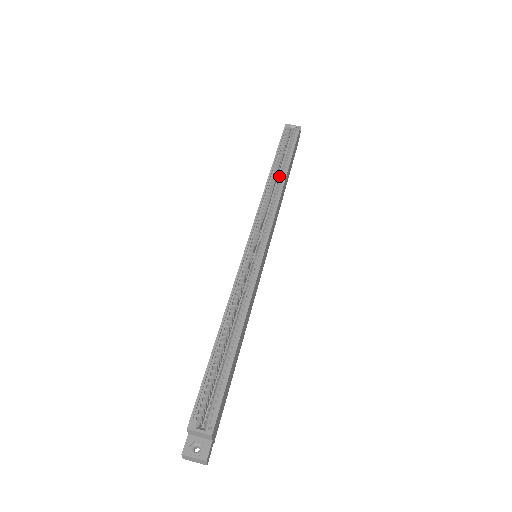
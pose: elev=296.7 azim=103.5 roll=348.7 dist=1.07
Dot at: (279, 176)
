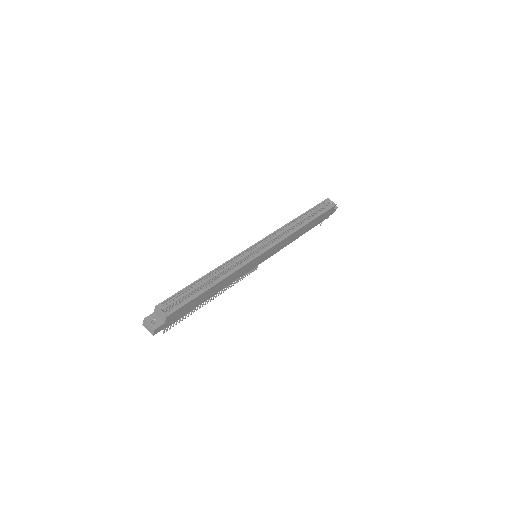
Dot at: occluded
